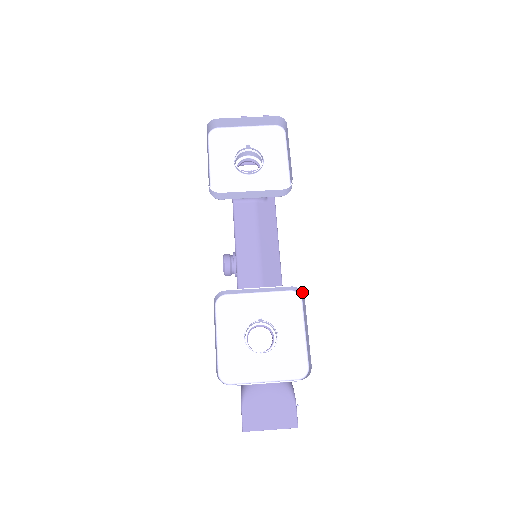
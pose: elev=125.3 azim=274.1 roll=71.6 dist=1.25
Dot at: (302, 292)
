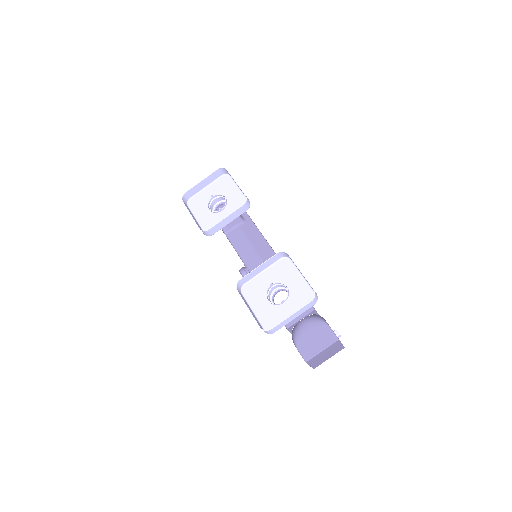
Dot at: (285, 253)
